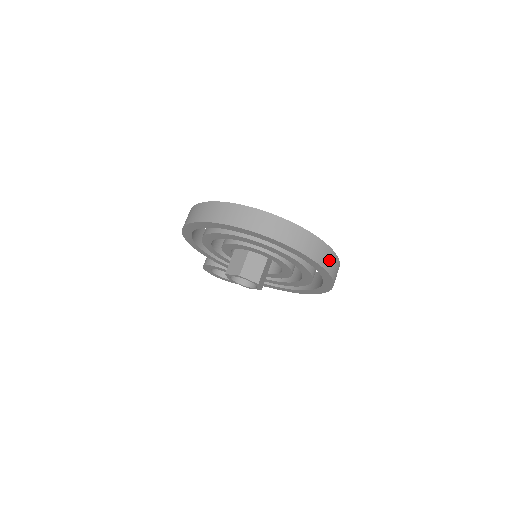
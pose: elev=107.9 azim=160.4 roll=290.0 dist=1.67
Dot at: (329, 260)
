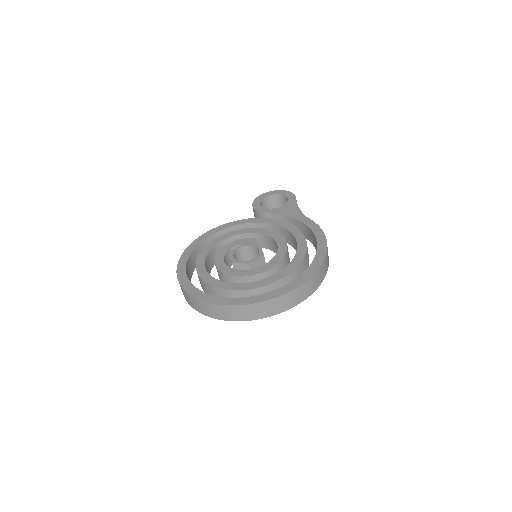
Dot at: (277, 306)
